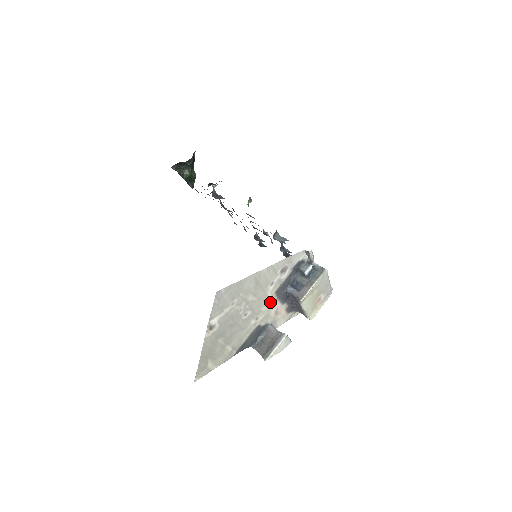
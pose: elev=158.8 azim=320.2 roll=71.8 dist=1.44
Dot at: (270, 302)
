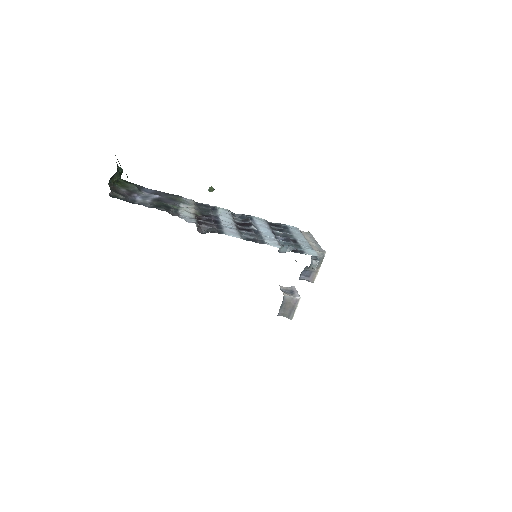
Dot at: occluded
